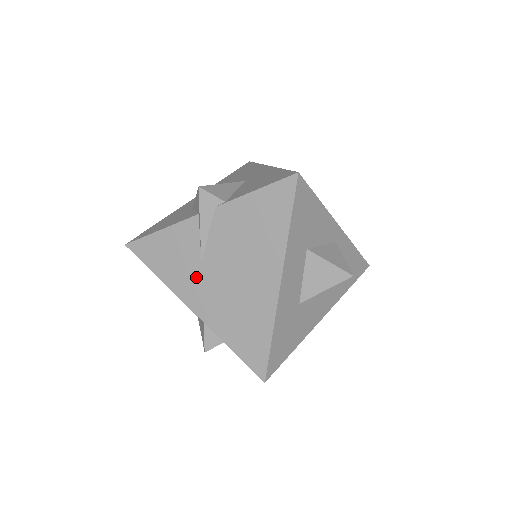
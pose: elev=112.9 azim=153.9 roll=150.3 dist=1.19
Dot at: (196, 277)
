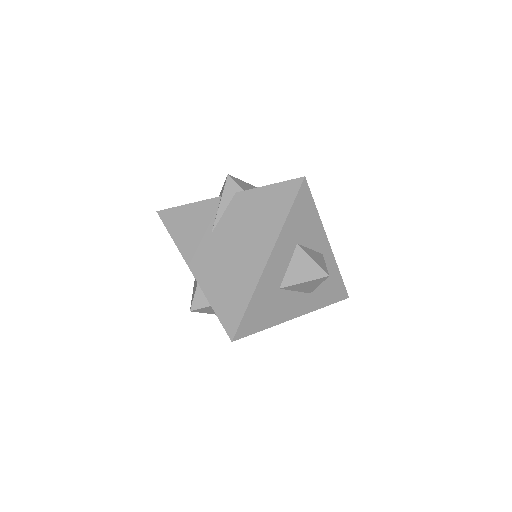
Dot at: (203, 244)
